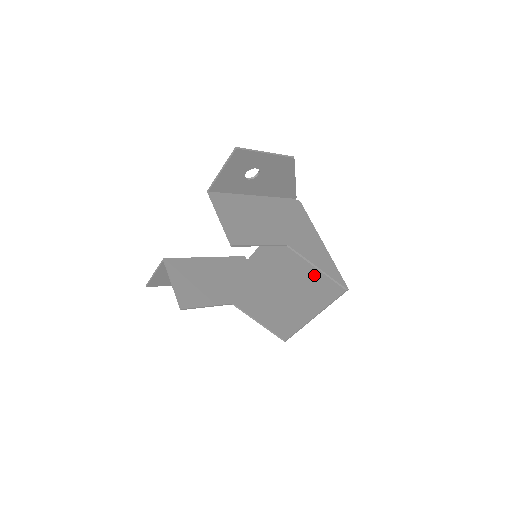
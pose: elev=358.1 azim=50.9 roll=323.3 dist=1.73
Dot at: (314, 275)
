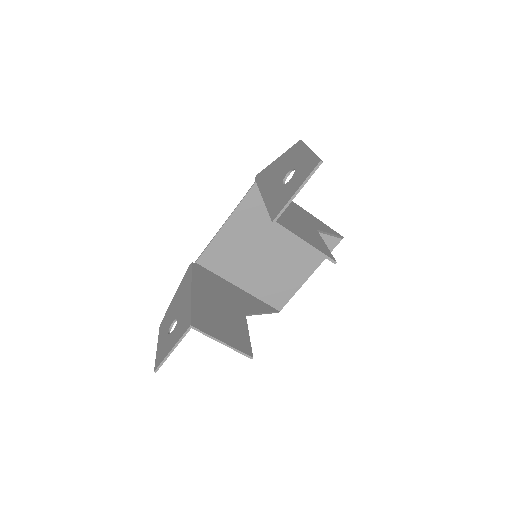
Dot at: occluded
